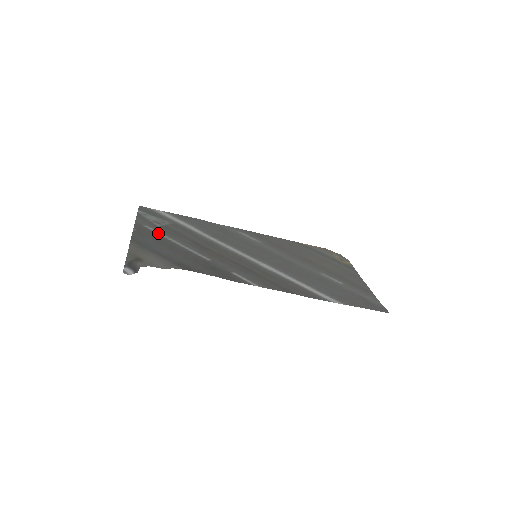
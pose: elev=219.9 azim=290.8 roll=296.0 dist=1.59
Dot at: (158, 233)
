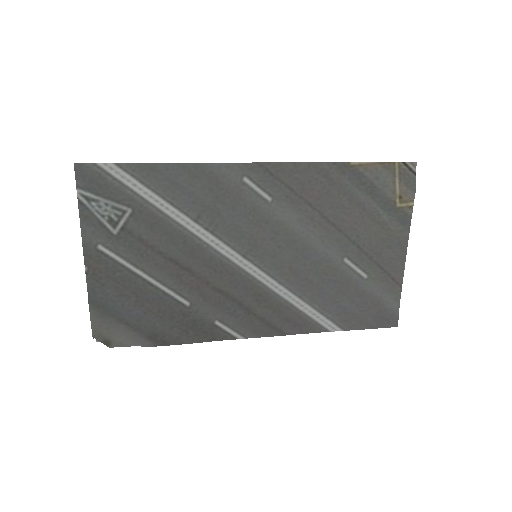
Dot at: (118, 261)
